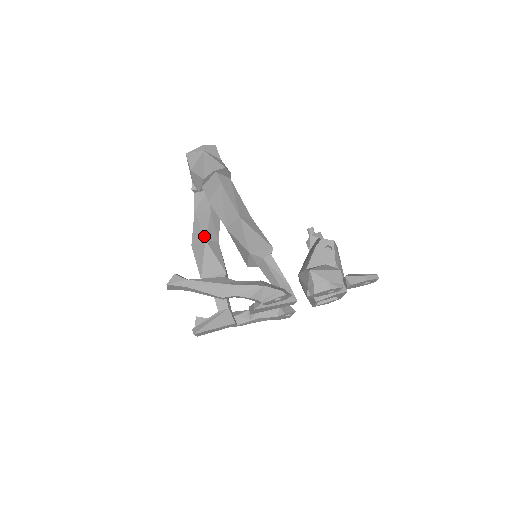
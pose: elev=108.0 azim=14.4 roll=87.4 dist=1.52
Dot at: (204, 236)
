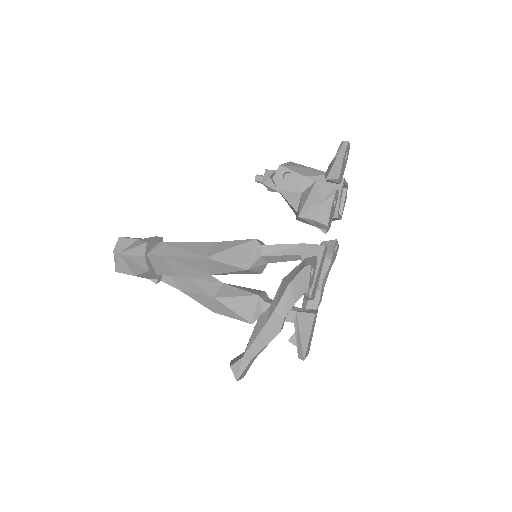
Dot at: (209, 297)
